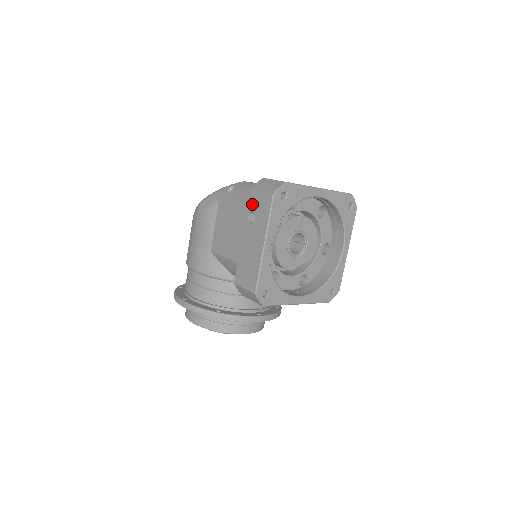
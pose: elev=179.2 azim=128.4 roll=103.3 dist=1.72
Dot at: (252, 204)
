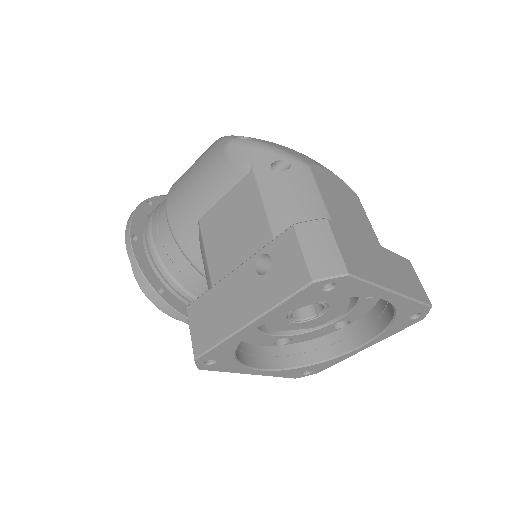
Dot at: (279, 249)
